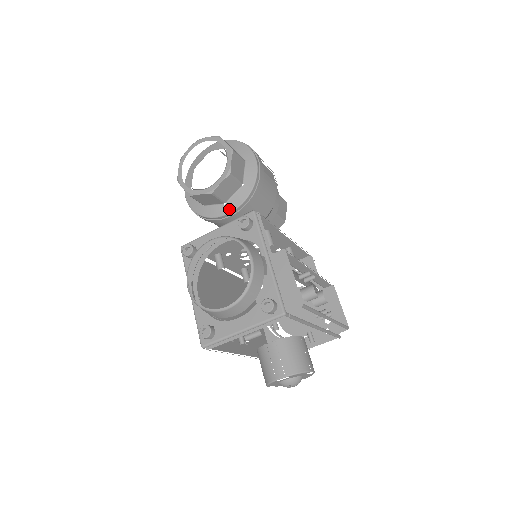
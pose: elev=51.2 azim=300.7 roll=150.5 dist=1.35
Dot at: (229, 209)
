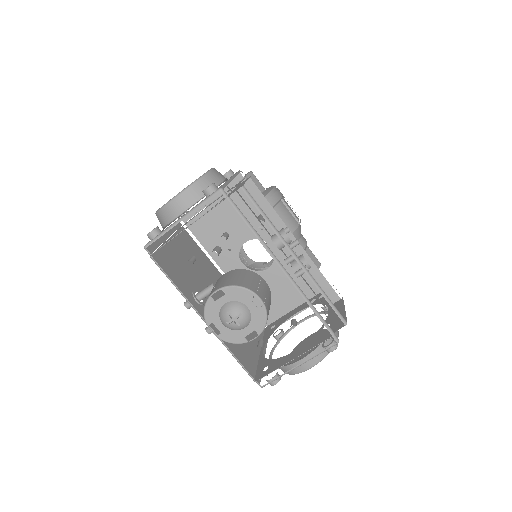
Dot at: occluded
